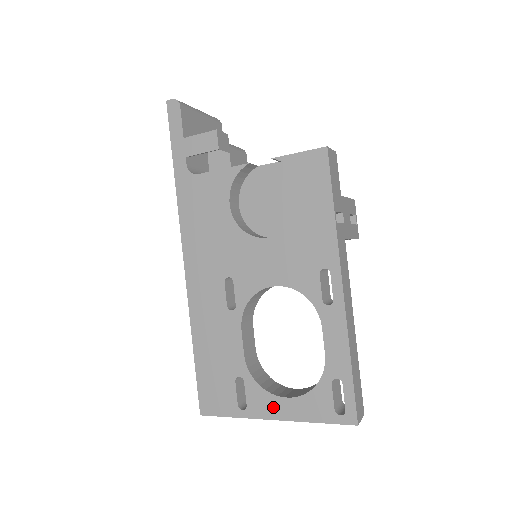
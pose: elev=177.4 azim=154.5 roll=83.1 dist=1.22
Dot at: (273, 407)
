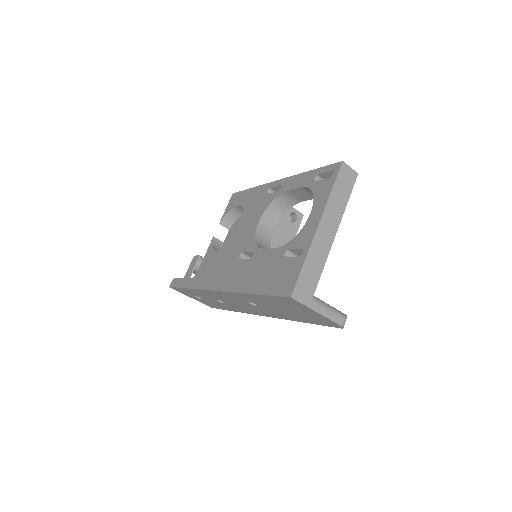
Dot at: (311, 225)
